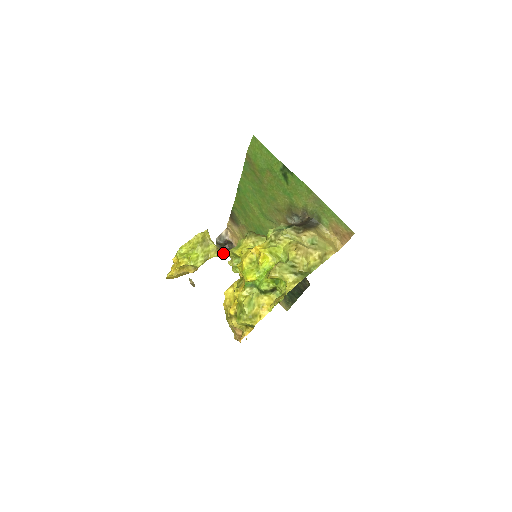
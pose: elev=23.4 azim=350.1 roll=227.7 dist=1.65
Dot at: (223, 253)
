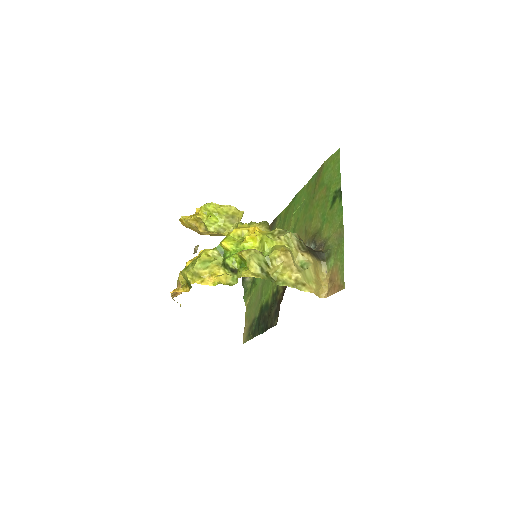
Dot at: occluded
